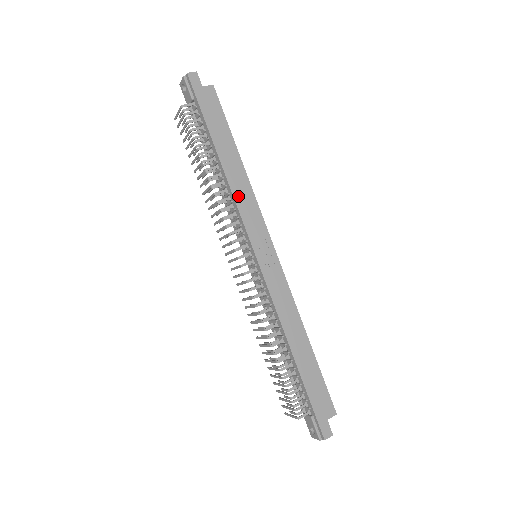
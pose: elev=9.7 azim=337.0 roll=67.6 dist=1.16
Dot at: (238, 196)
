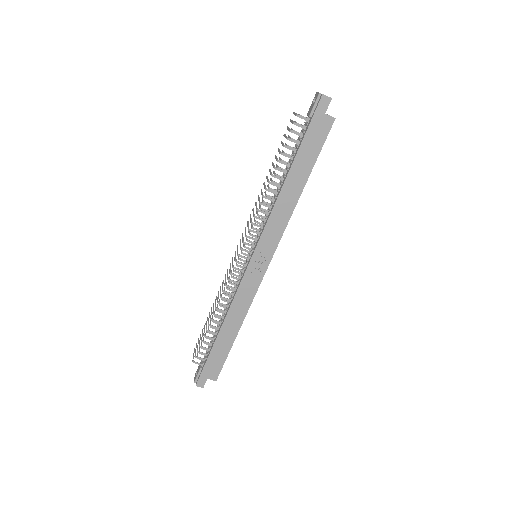
Dot at: (276, 212)
